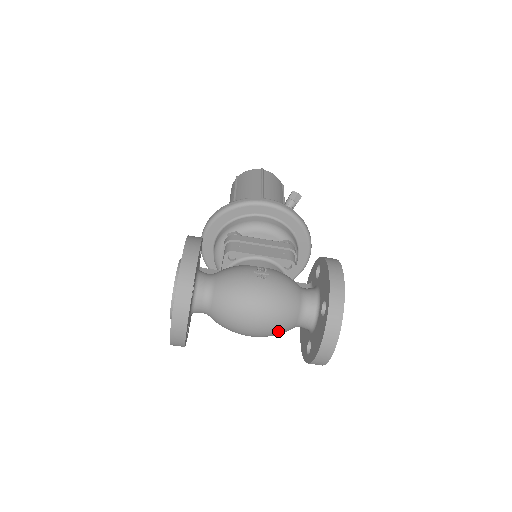
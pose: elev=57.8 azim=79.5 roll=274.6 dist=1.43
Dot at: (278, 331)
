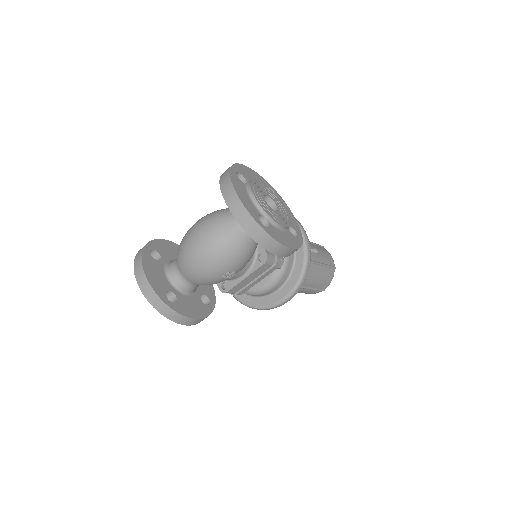
Dot at: (219, 235)
